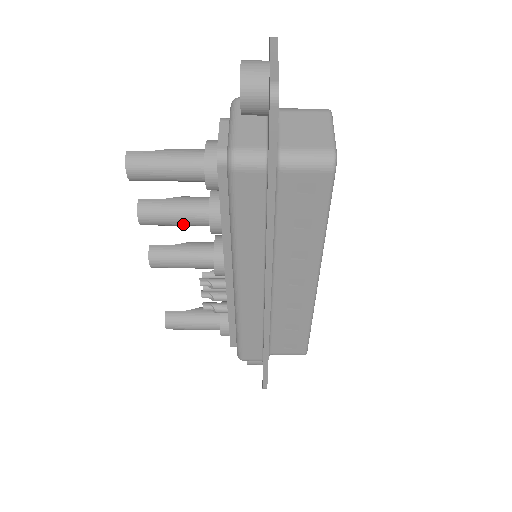
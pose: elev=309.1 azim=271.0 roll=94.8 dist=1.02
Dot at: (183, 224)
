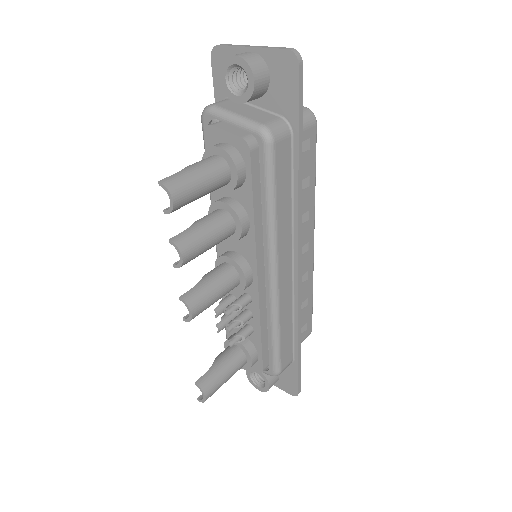
Dot at: (216, 243)
